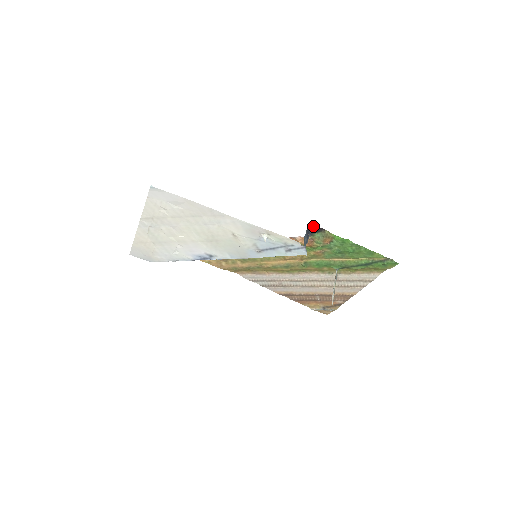
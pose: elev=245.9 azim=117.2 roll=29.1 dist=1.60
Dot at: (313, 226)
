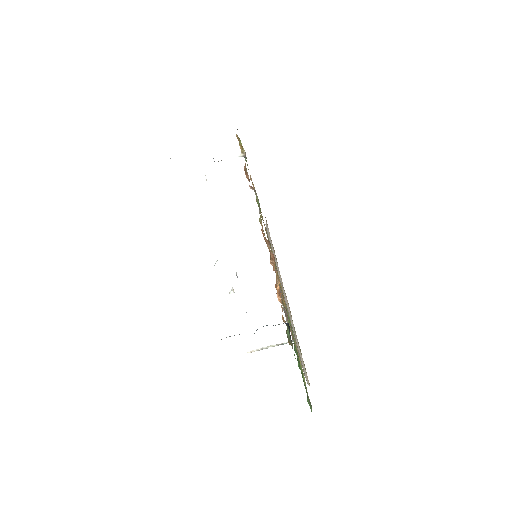
Dot at: occluded
